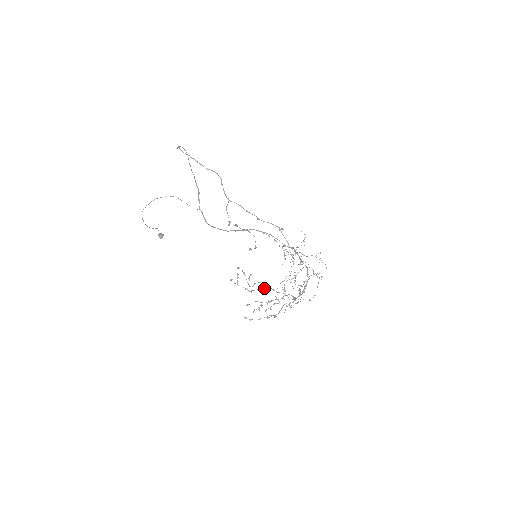
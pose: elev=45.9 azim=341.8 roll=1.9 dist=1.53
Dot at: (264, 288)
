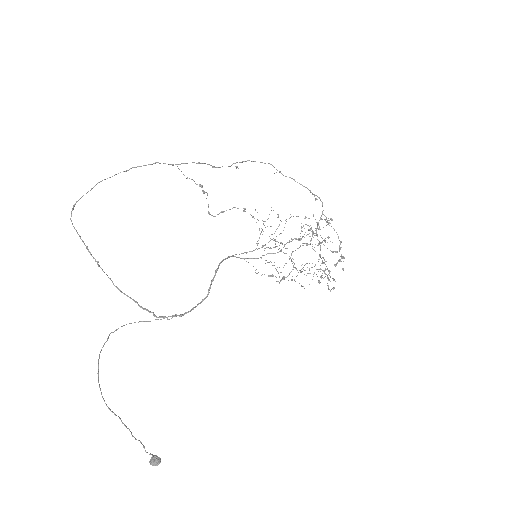
Dot at: (300, 238)
